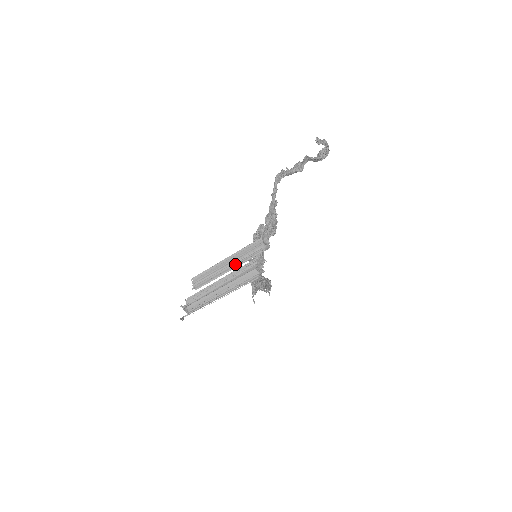
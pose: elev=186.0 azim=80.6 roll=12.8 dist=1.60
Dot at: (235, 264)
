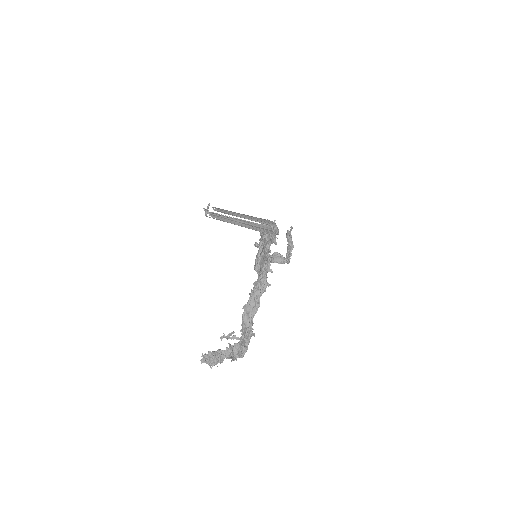
Dot at: (253, 219)
